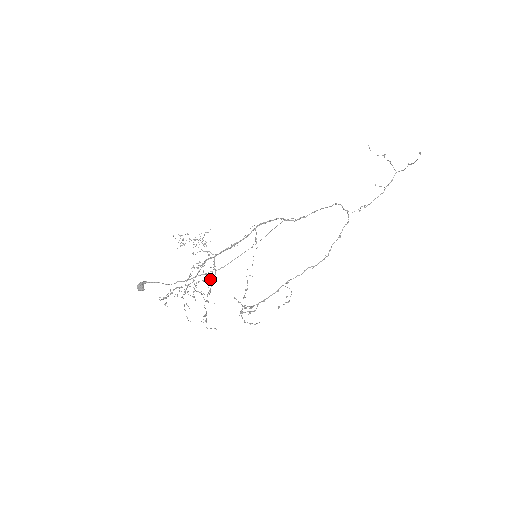
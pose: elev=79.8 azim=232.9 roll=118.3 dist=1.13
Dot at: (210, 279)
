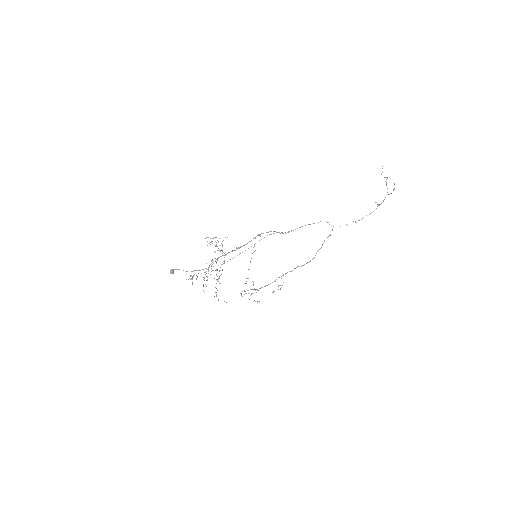
Dot at: (219, 270)
